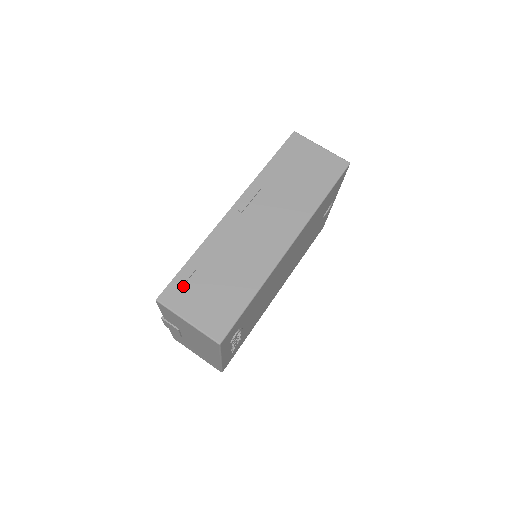
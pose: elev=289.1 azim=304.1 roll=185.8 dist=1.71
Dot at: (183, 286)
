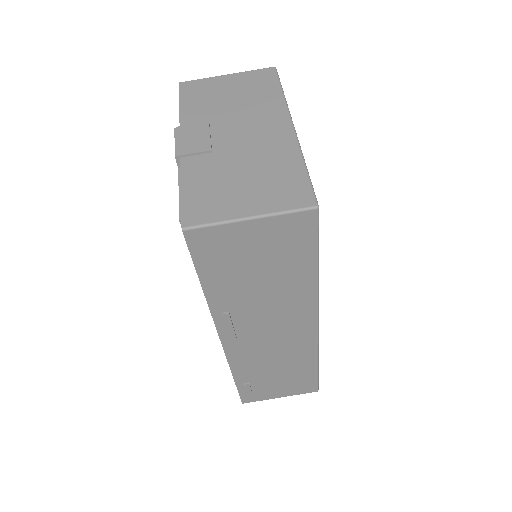
Dot at: (252, 392)
